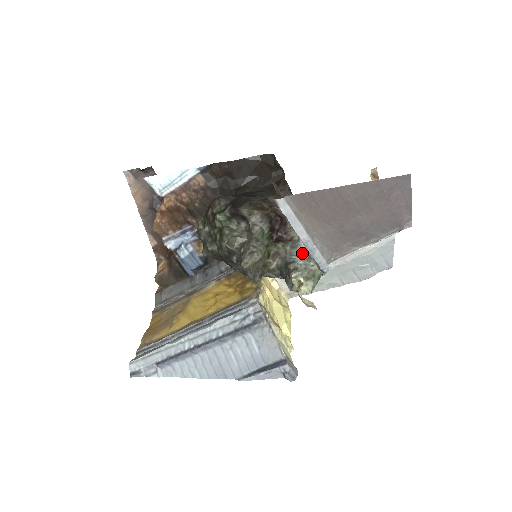
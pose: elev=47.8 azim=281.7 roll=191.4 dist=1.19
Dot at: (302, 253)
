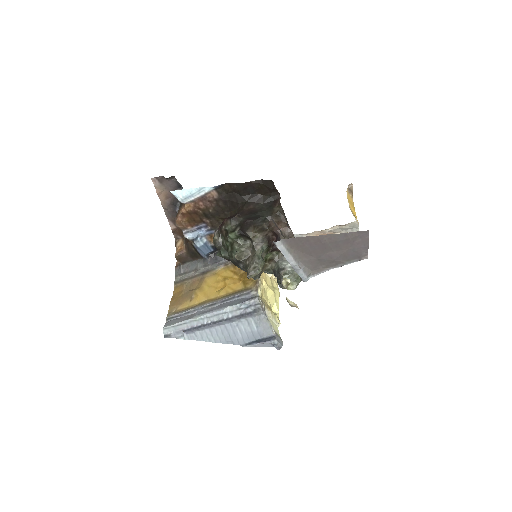
Dot at: occluded
